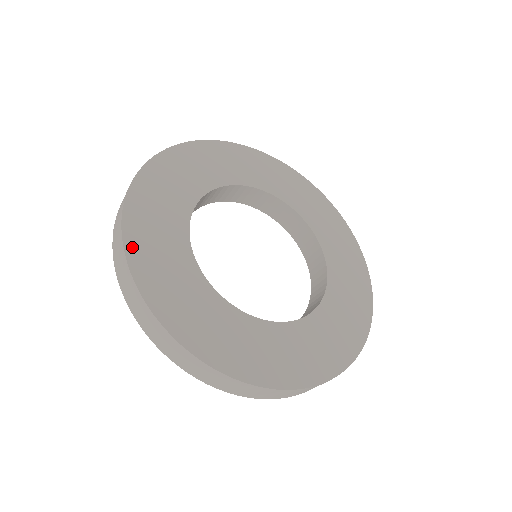
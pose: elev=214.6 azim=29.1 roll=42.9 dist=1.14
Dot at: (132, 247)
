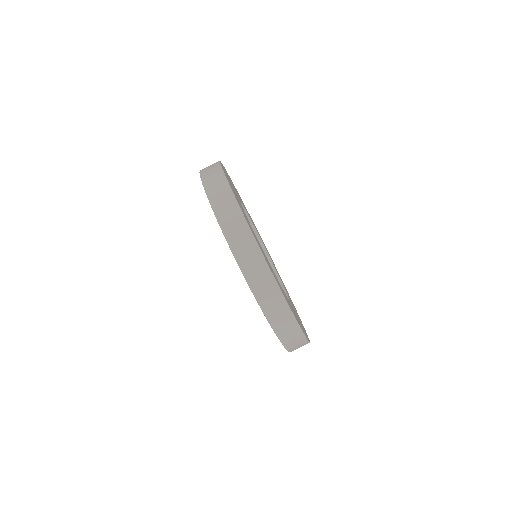
Dot at: (230, 185)
